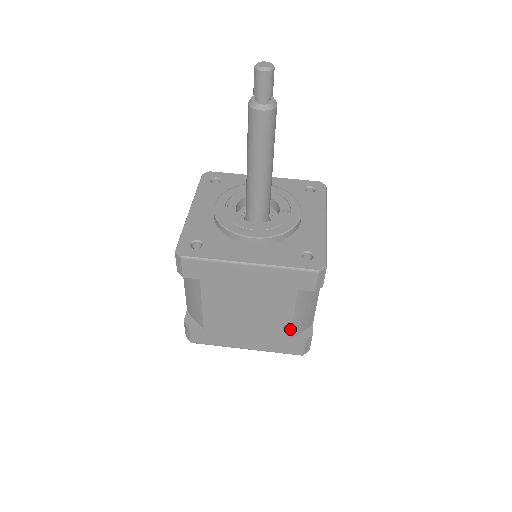
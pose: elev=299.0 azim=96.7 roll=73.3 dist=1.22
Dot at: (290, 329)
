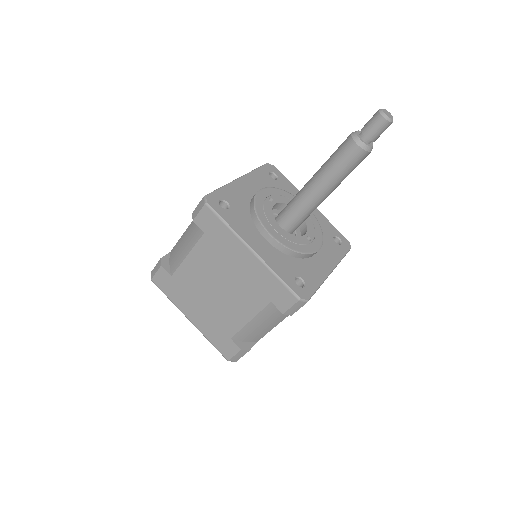
Dot at: (237, 330)
